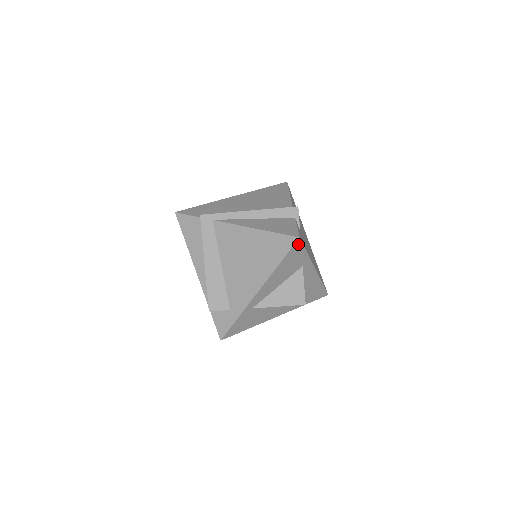
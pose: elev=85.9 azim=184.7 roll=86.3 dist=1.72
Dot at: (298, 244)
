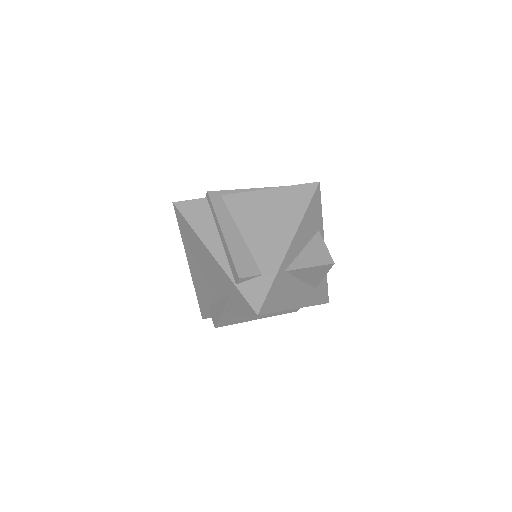
Dot at: (318, 191)
